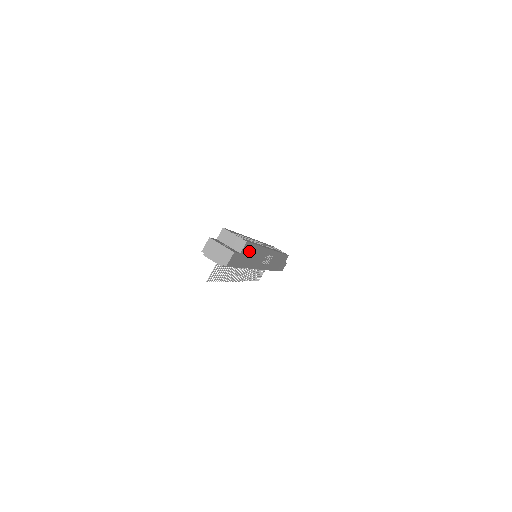
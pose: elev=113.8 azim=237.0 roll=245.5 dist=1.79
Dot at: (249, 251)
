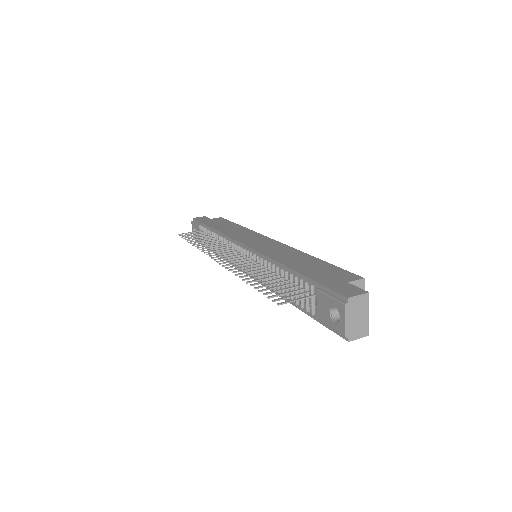
Dot at: occluded
